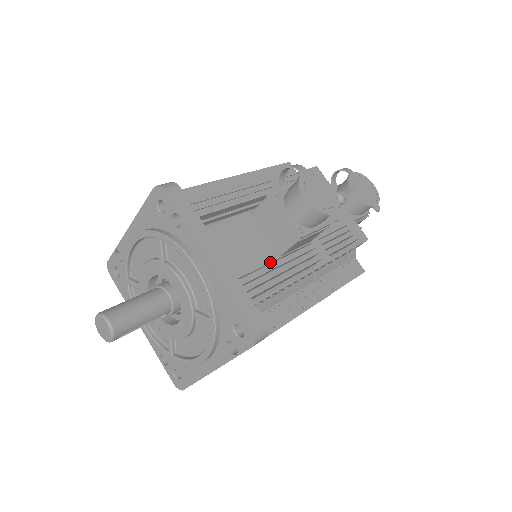
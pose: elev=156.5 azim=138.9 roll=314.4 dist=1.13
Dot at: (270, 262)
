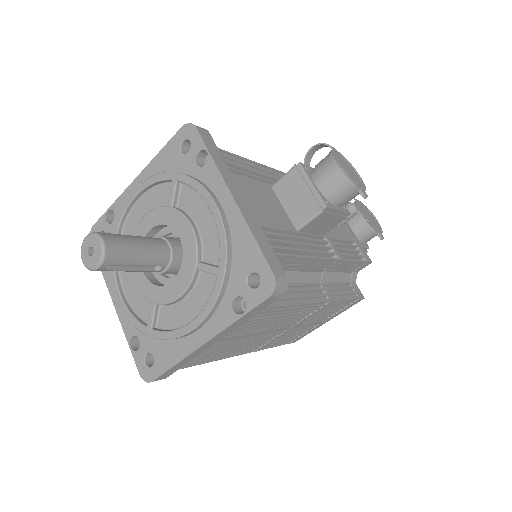
Dot at: (289, 230)
